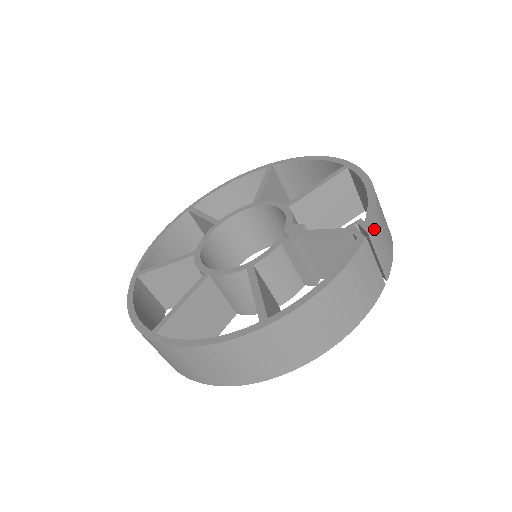
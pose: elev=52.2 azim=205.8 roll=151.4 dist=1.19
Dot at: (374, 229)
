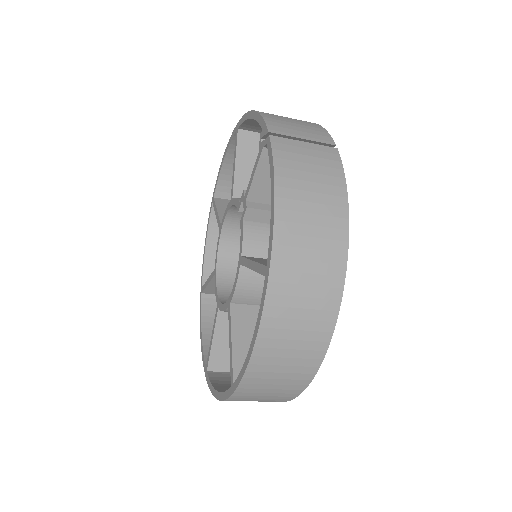
Dot at: (274, 126)
